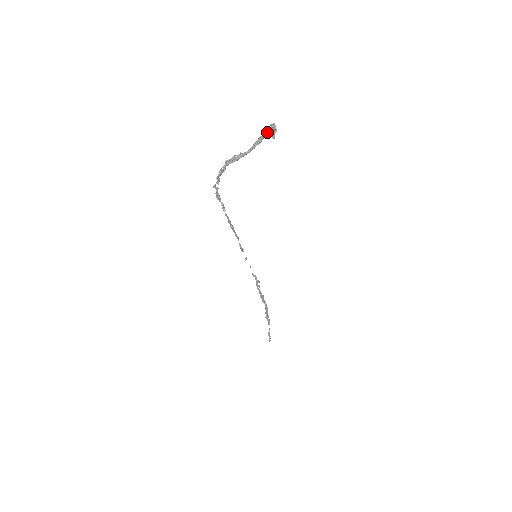
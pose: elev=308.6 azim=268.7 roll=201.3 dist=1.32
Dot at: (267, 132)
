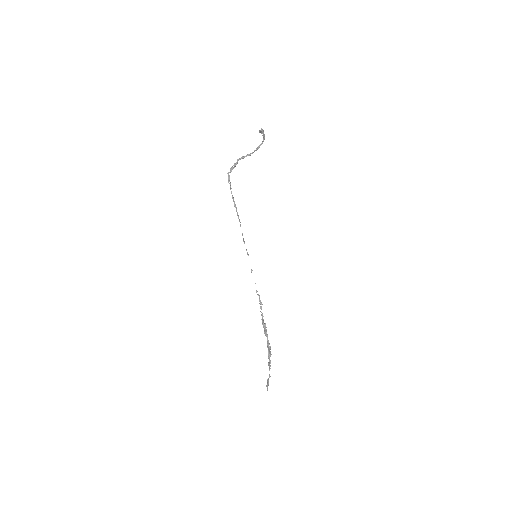
Dot at: (262, 142)
